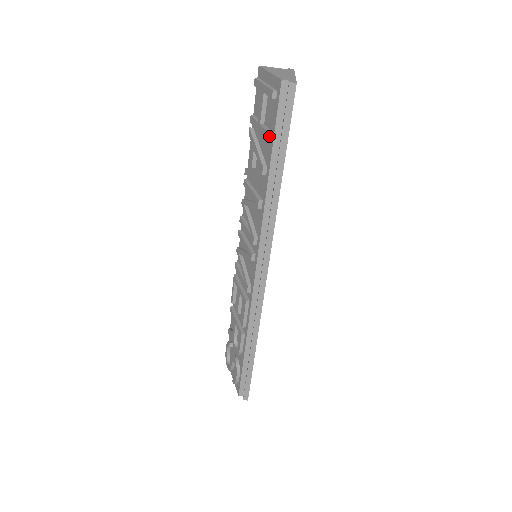
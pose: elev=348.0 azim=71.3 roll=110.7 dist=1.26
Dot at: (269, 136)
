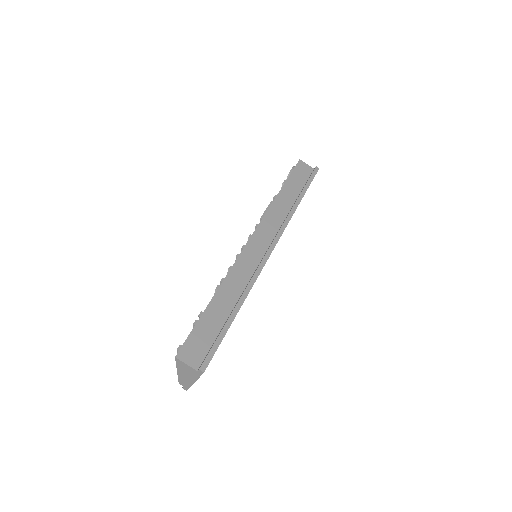
Dot at: occluded
